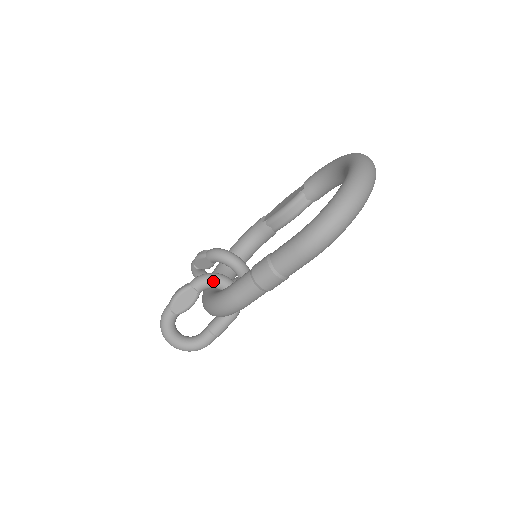
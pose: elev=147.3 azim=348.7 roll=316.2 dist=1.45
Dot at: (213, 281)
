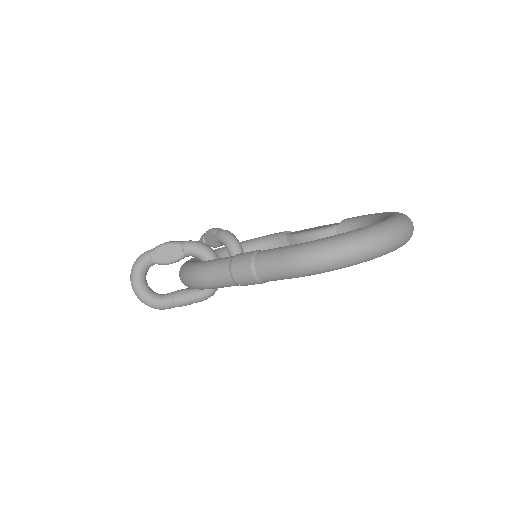
Dot at: (203, 252)
